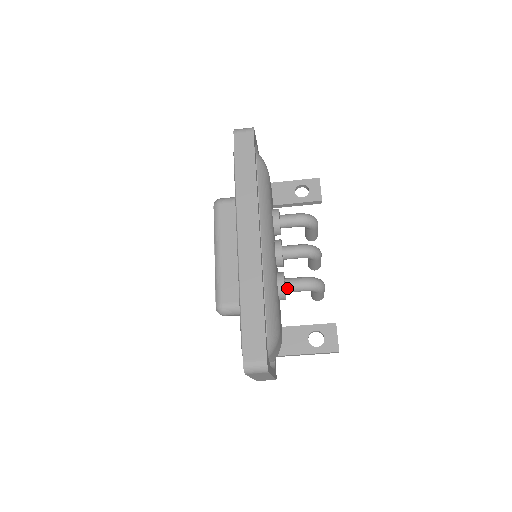
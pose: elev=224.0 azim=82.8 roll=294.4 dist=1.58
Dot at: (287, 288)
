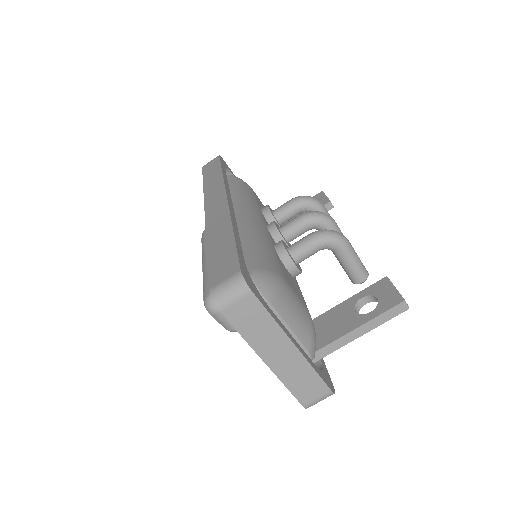
Dot at: (292, 252)
